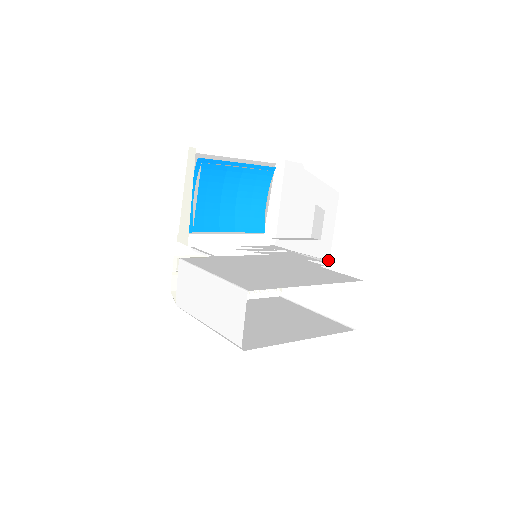
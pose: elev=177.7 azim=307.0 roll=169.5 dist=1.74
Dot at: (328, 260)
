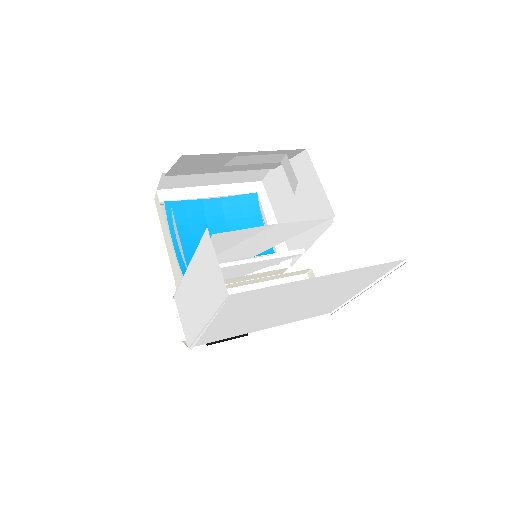
Dot at: occluded
